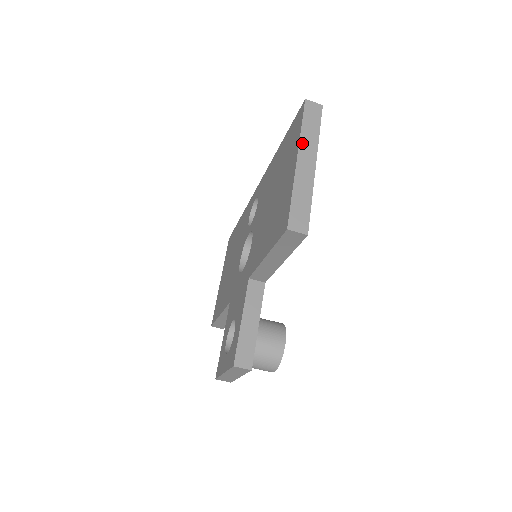
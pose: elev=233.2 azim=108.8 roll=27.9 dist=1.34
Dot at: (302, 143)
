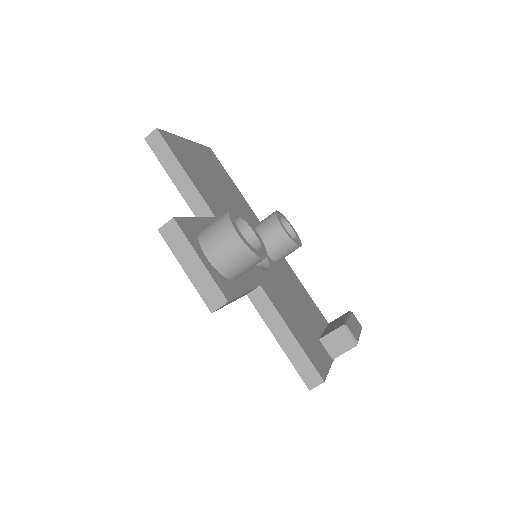
Dot at: occluded
